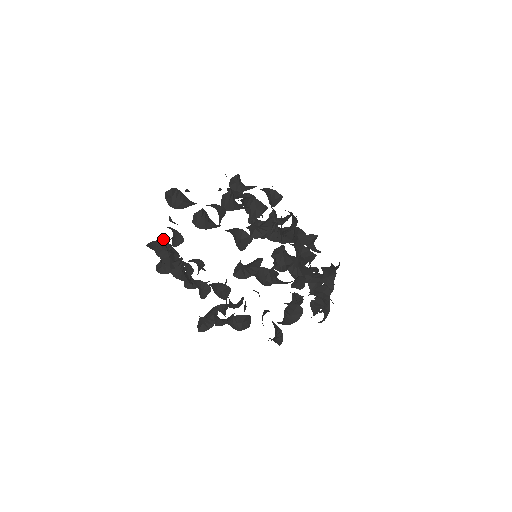
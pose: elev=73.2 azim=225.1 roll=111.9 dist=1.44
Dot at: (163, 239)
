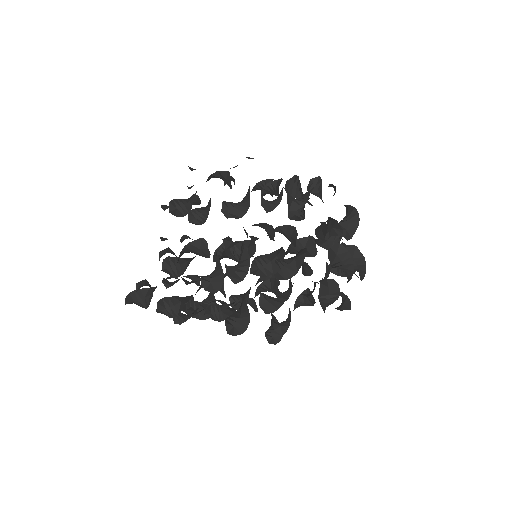
Dot at: occluded
